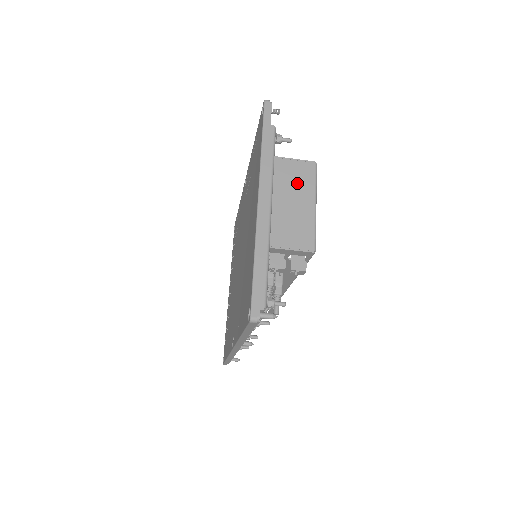
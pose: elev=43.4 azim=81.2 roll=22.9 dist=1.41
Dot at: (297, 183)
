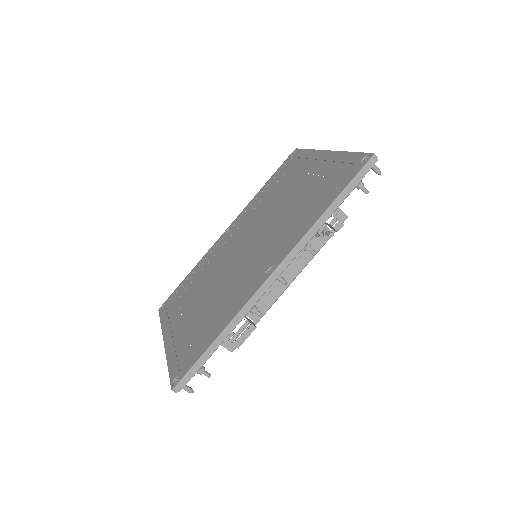
Dot at: occluded
